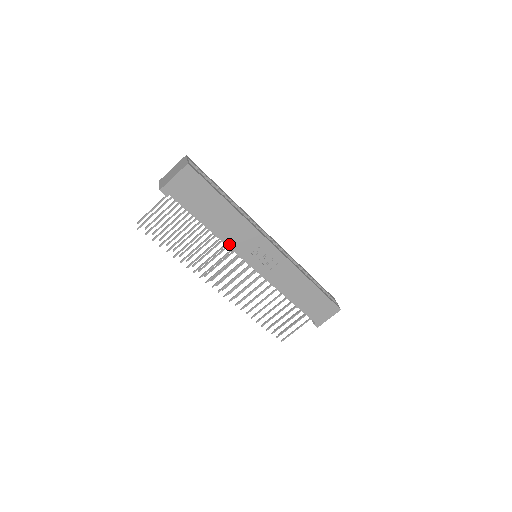
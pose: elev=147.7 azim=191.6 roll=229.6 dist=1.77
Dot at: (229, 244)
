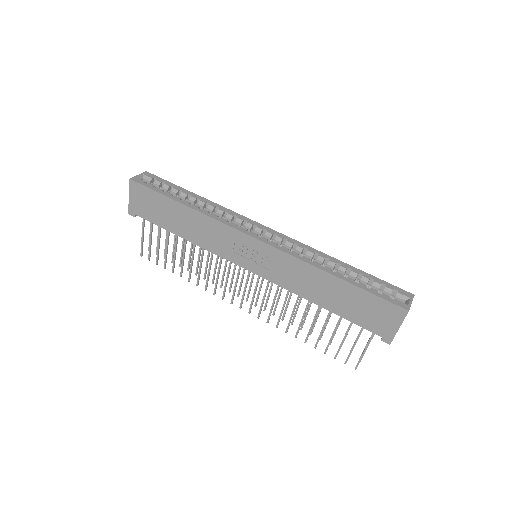
Dot at: (210, 249)
